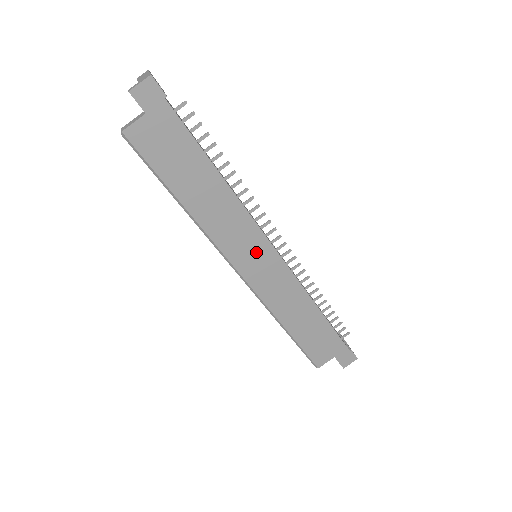
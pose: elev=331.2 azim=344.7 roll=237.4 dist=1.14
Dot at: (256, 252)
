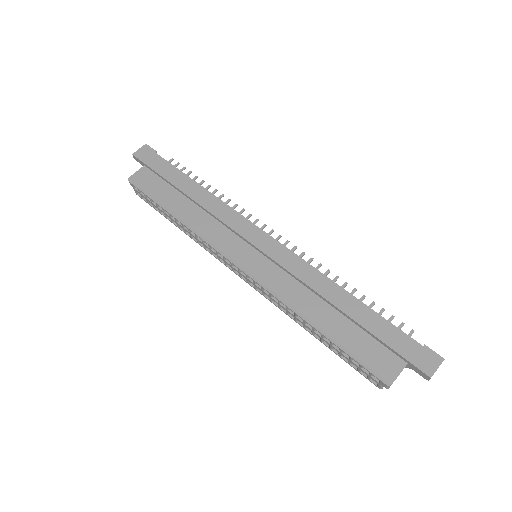
Dot at: (247, 238)
